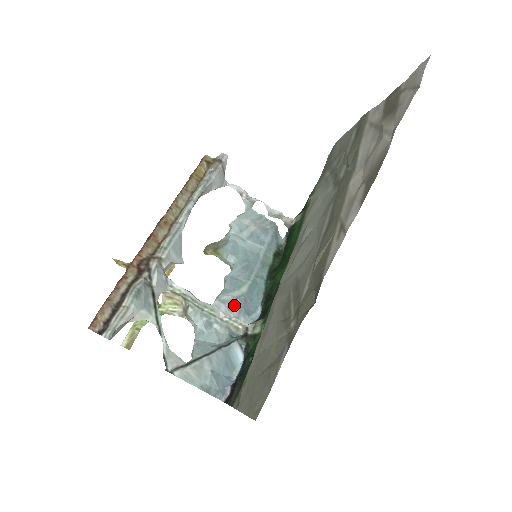
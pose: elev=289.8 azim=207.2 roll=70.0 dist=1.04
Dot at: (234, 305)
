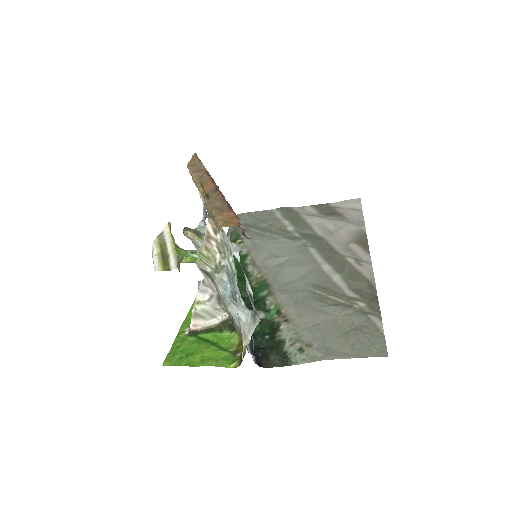
Dot at: occluded
